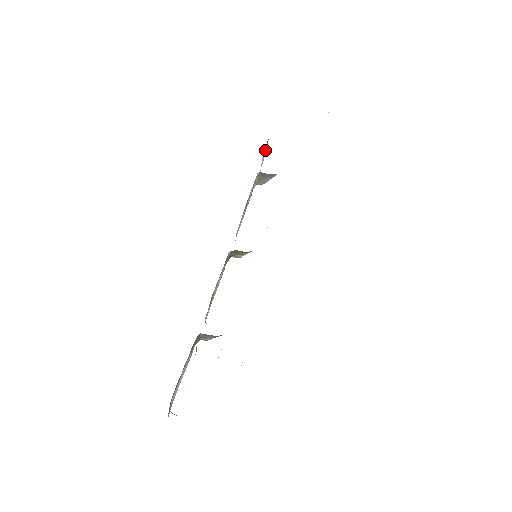
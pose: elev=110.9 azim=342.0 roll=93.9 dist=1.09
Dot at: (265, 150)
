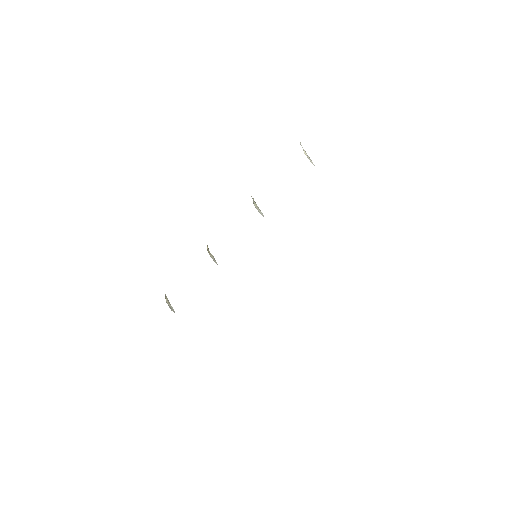
Dot at: occluded
